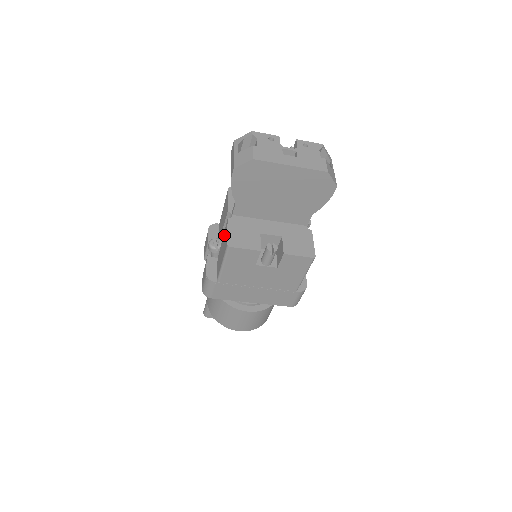
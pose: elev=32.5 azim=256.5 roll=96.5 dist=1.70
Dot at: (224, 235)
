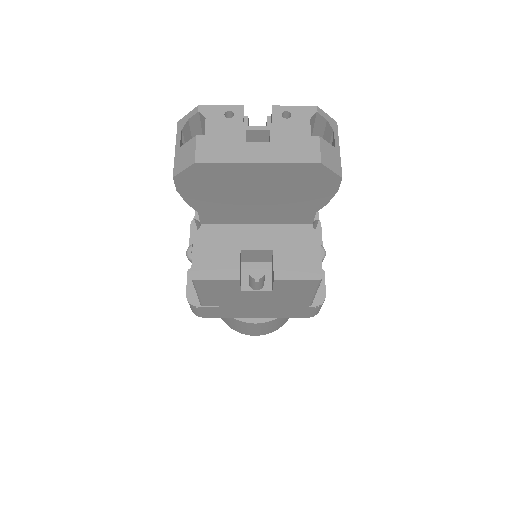
Dot at: occluded
